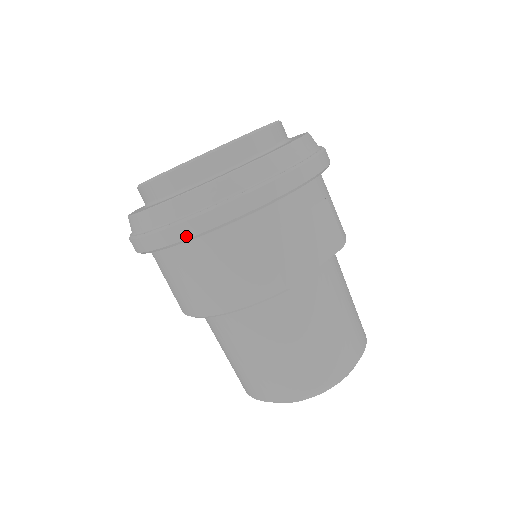
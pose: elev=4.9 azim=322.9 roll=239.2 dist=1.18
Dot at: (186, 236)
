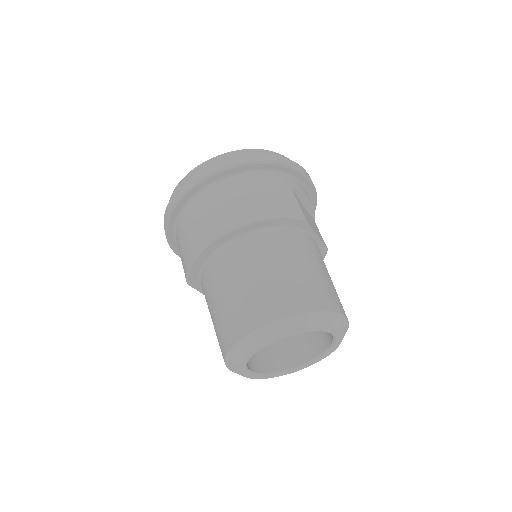
Dot at: (246, 161)
